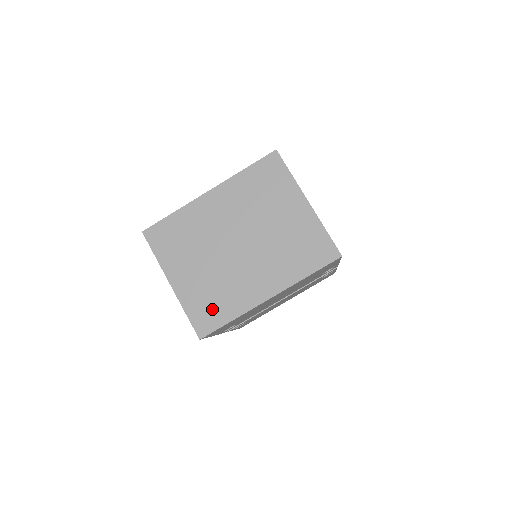
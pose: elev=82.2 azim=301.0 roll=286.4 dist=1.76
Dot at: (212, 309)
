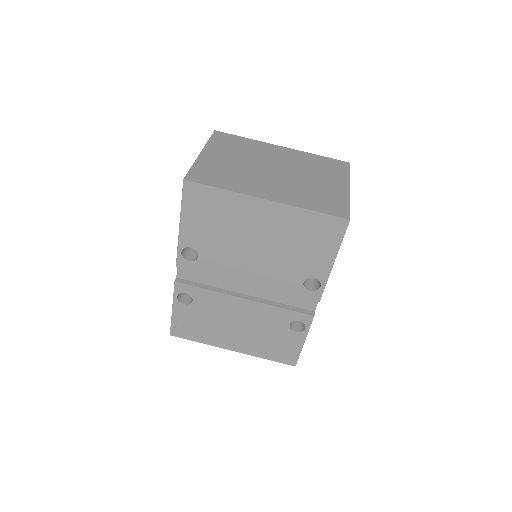
Dot at: (215, 176)
